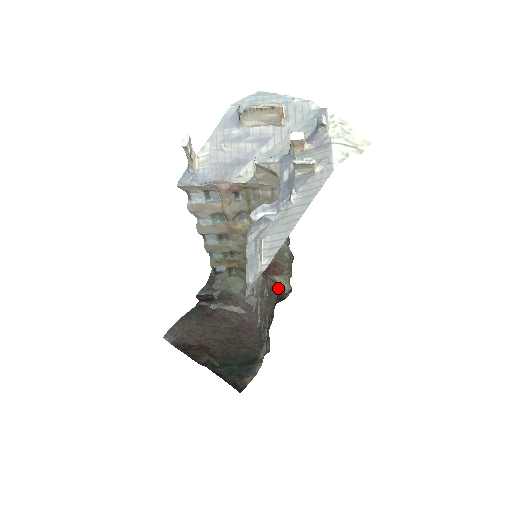
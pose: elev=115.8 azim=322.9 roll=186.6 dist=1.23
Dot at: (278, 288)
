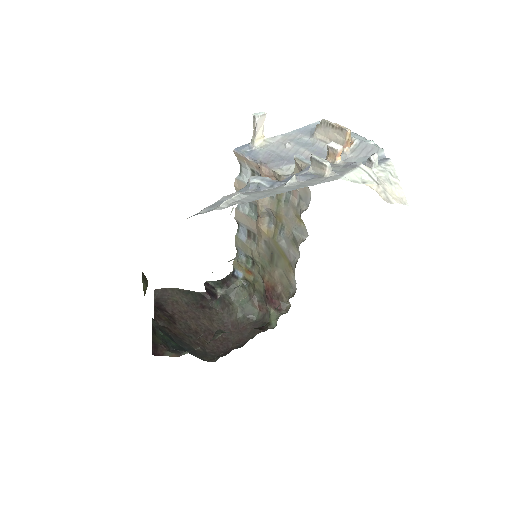
Dot at: occluded
